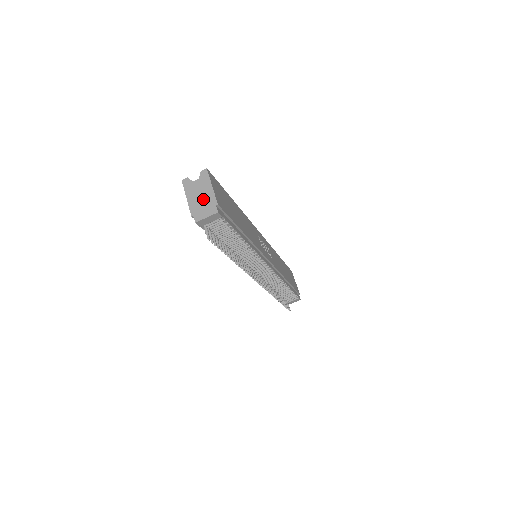
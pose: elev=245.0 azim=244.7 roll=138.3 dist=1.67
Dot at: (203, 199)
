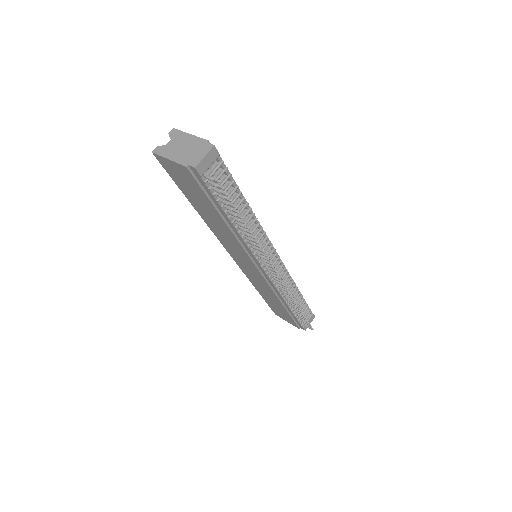
Dot at: (189, 148)
